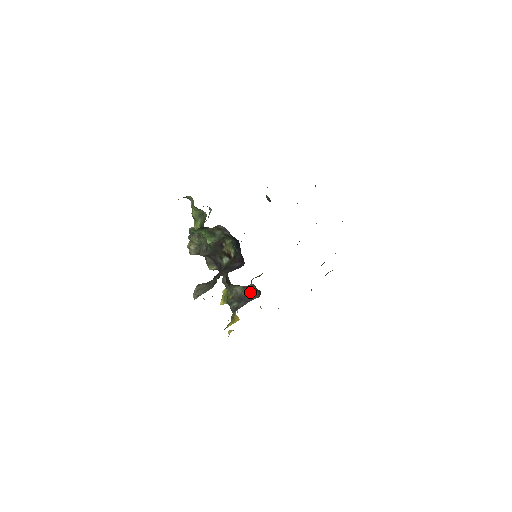
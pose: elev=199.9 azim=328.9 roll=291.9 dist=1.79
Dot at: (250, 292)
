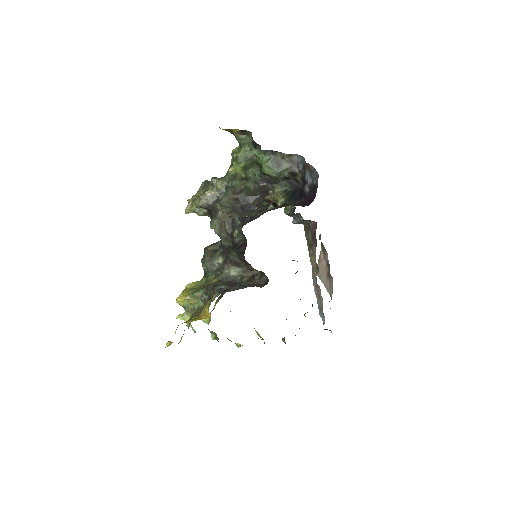
Dot at: (251, 279)
